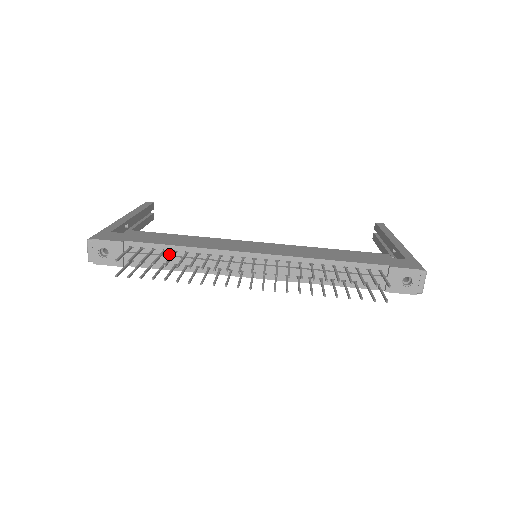
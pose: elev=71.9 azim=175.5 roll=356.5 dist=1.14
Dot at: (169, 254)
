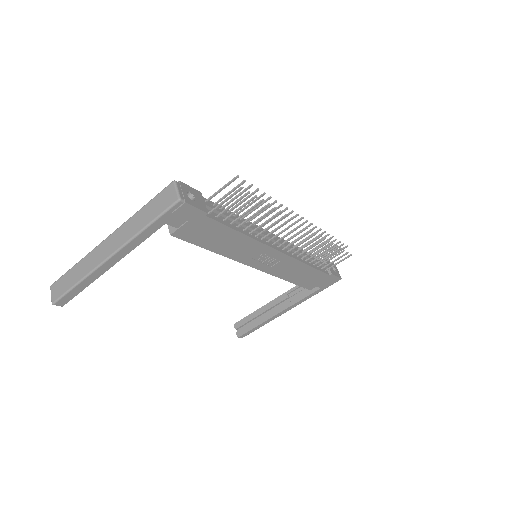
Dot at: occluded
